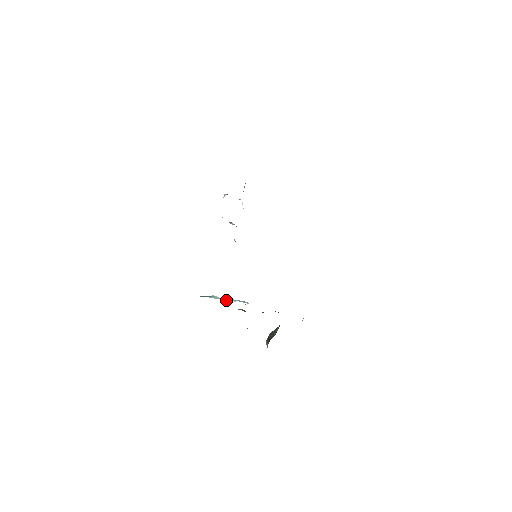
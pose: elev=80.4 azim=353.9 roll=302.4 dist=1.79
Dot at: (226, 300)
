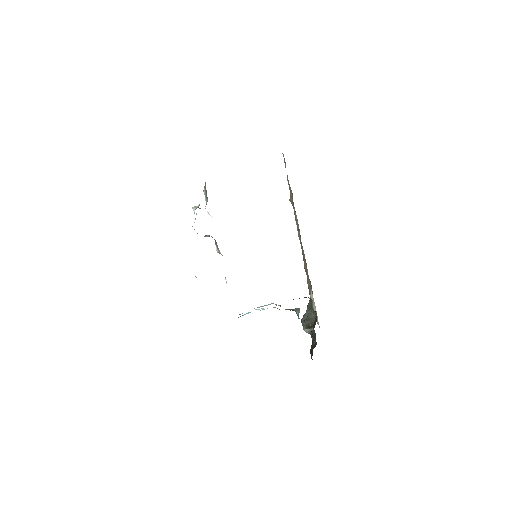
Dot at: occluded
